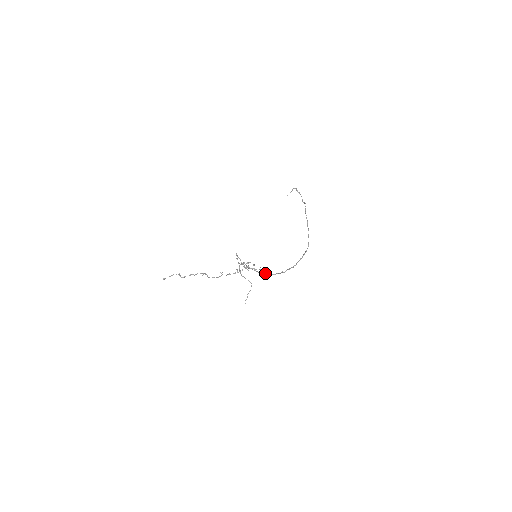
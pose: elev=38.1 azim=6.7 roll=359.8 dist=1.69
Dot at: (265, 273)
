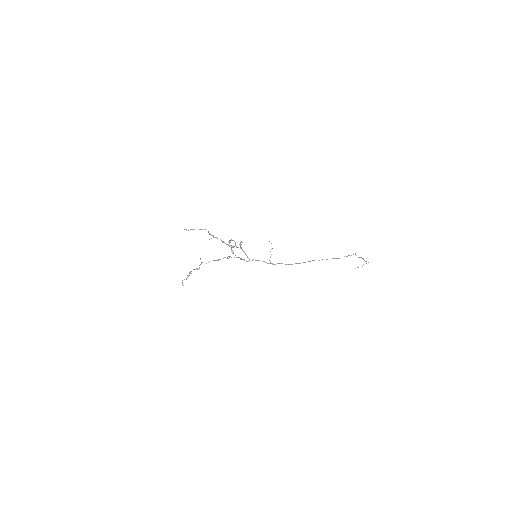
Dot at: occluded
